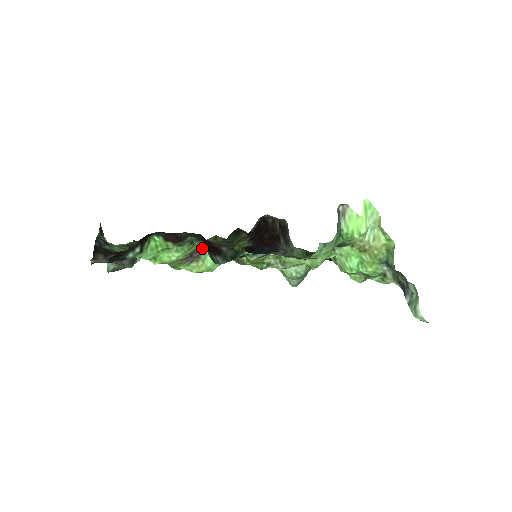
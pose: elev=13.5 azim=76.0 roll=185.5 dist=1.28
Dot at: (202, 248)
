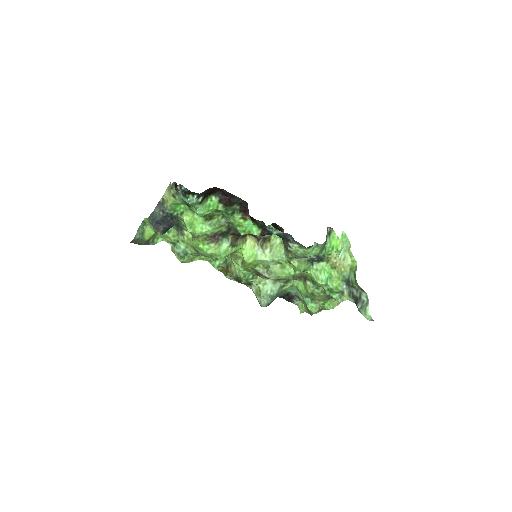
Dot at: (223, 235)
